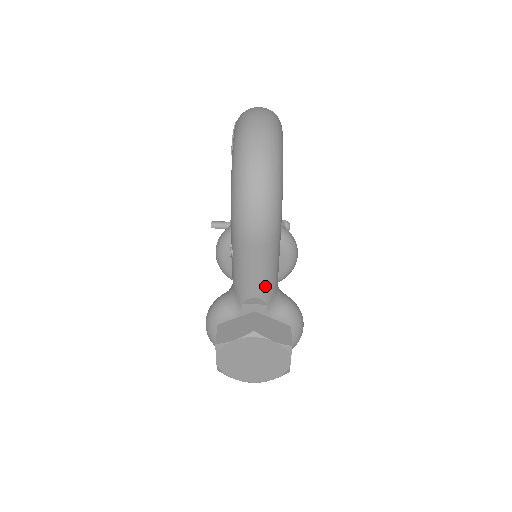
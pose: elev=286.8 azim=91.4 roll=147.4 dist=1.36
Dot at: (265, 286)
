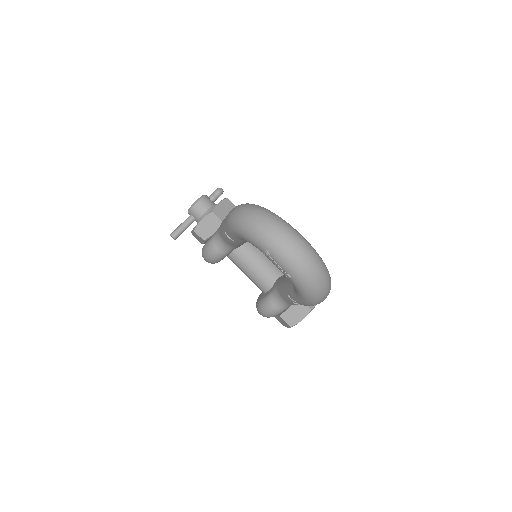
Dot at: occluded
